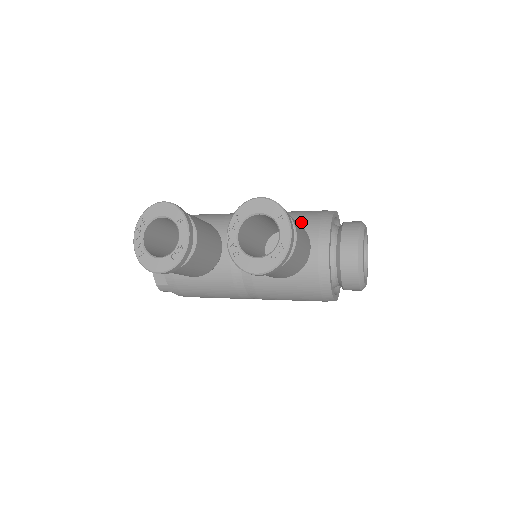
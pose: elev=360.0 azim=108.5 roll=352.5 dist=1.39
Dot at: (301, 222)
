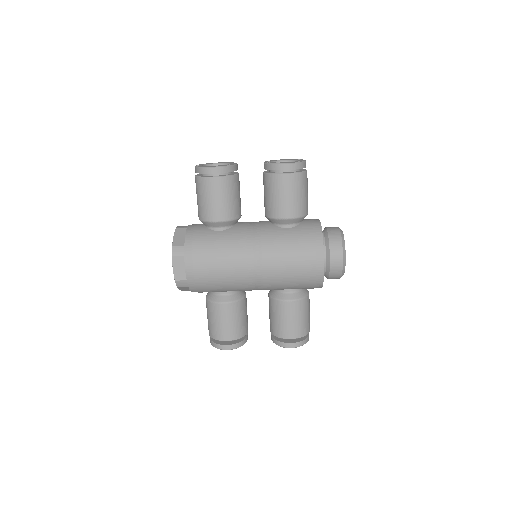
Dot at: occluded
